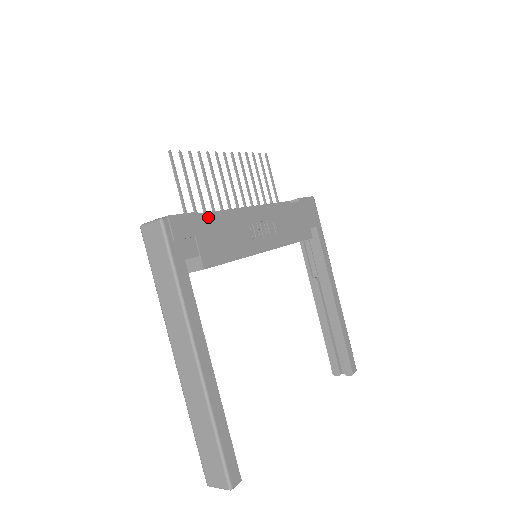
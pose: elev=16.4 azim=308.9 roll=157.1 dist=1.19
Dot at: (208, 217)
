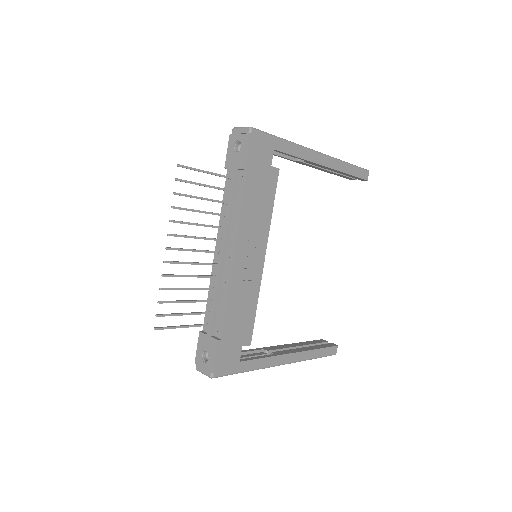
Dot at: (224, 329)
